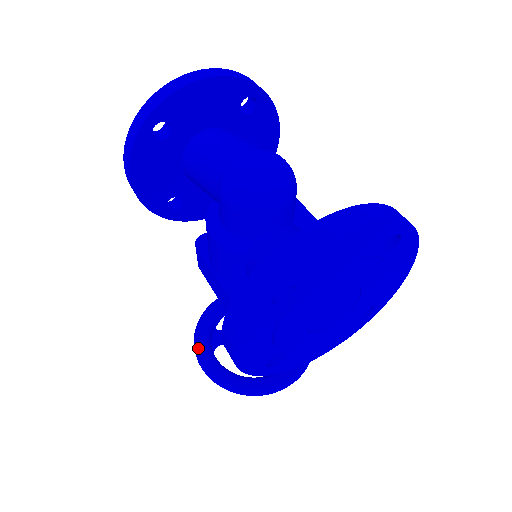
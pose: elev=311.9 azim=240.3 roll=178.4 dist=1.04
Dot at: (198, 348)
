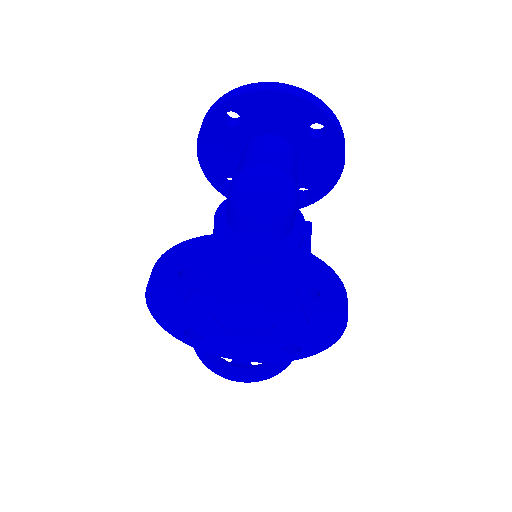
Dot at: occluded
